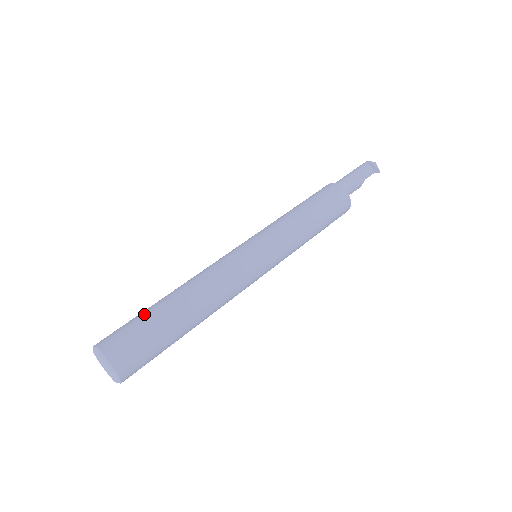
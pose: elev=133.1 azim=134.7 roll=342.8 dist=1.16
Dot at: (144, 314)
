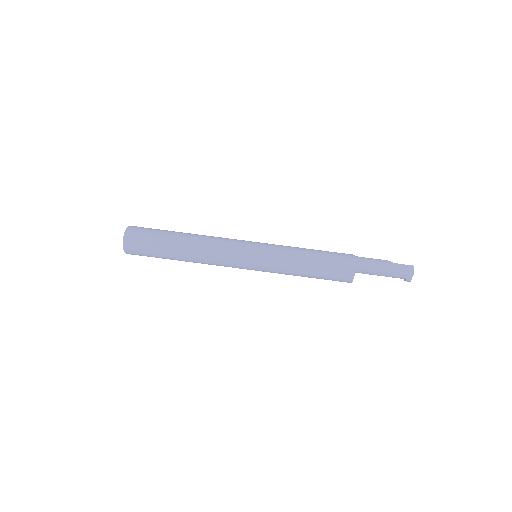
Dot at: (158, 252)
